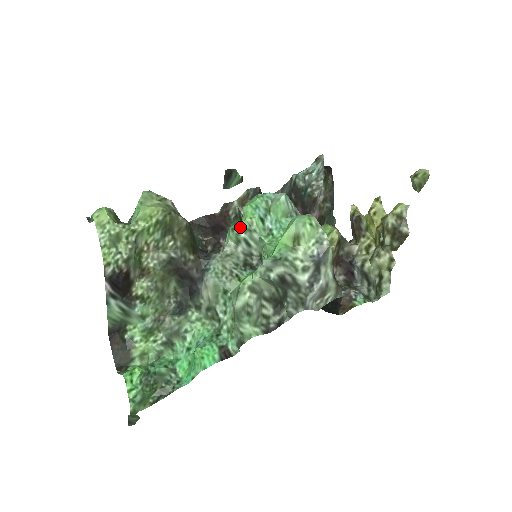
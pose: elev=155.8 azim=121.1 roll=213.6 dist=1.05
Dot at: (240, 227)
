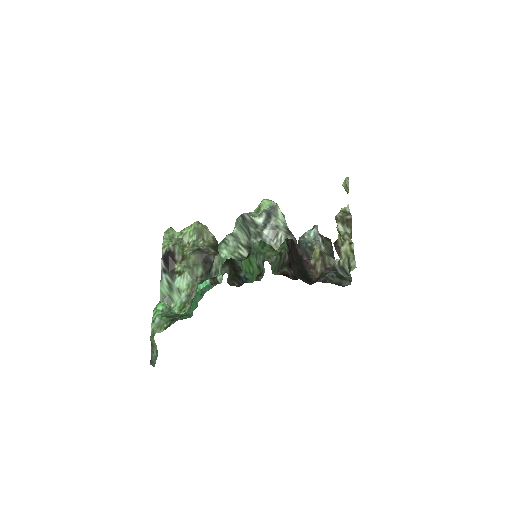
Dot at: occluded
